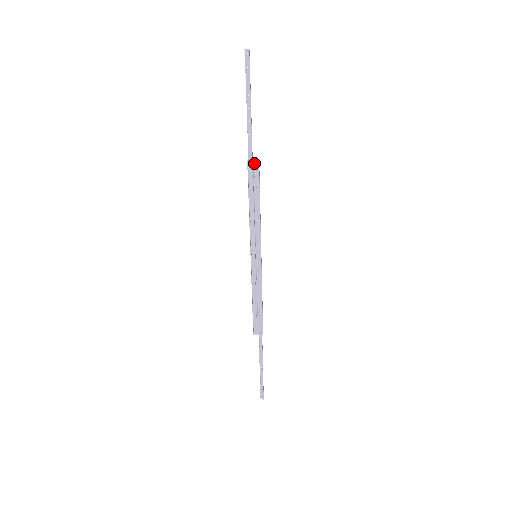
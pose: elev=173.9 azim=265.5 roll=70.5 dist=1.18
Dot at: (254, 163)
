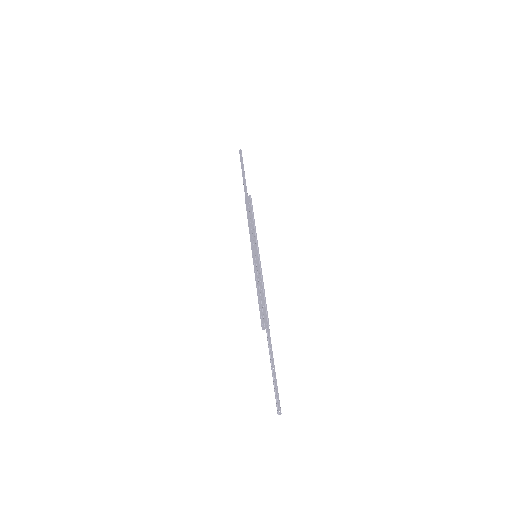
Dot at: (248, 197)
